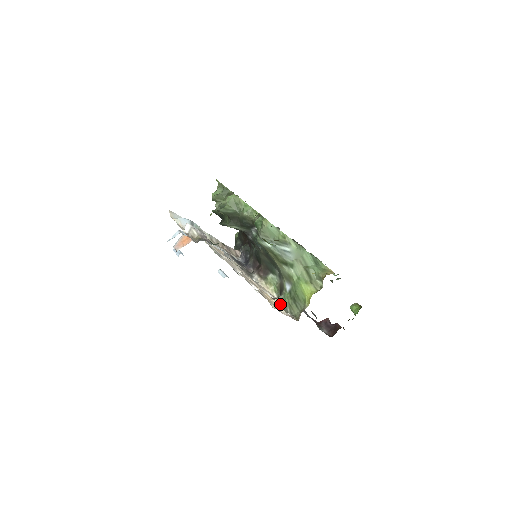
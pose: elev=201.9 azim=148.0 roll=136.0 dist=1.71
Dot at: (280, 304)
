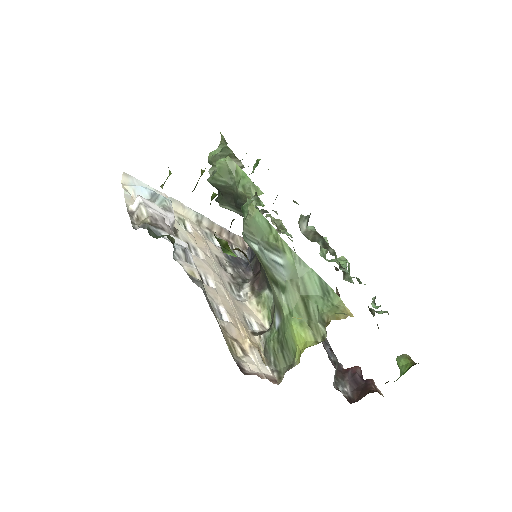
Dot at: (262, 345)
